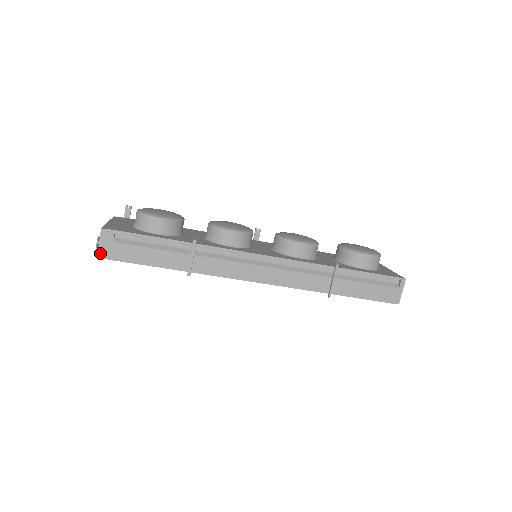
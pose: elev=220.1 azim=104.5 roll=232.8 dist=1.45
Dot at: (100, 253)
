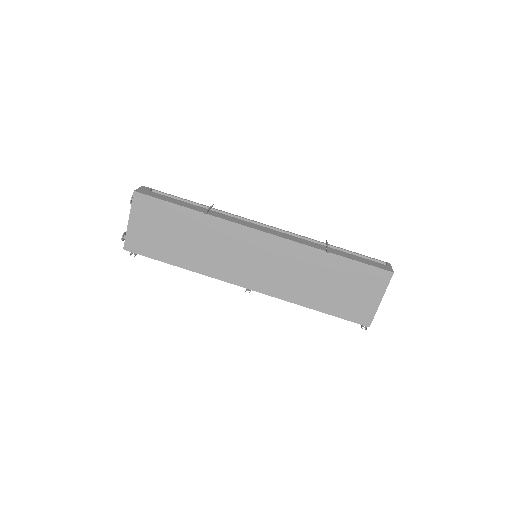
Dot at: (137, 191)
